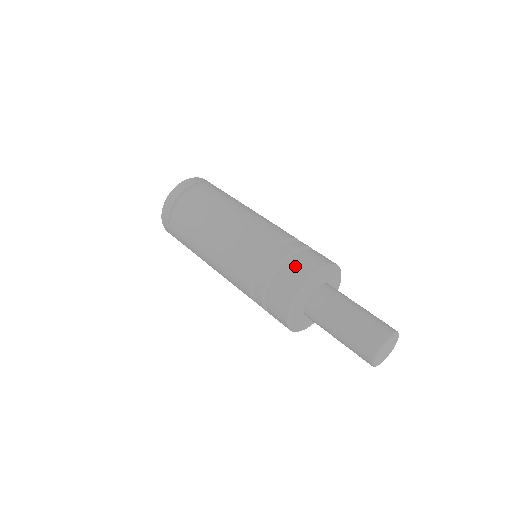
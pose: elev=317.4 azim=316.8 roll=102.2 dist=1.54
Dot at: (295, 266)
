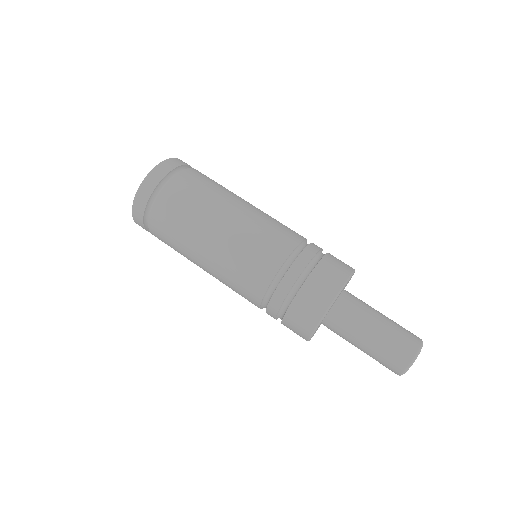
Dot at: (307, 297)
